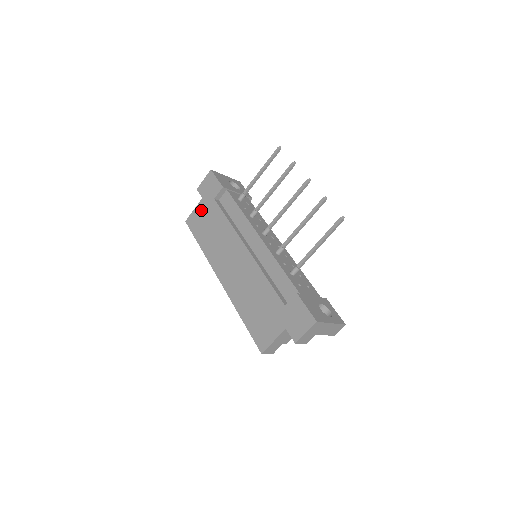
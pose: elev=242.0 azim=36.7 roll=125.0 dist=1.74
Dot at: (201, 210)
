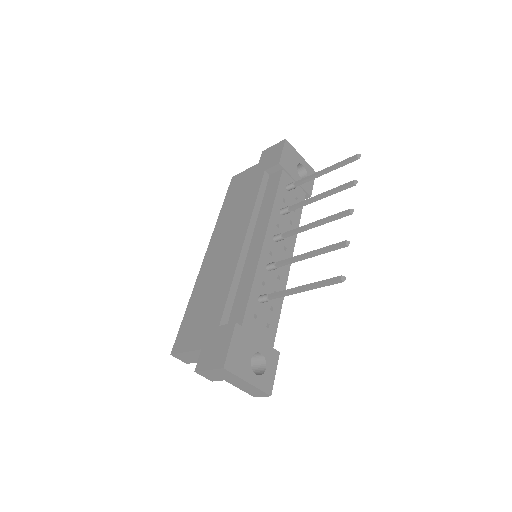
Dot at: (249, 174)
